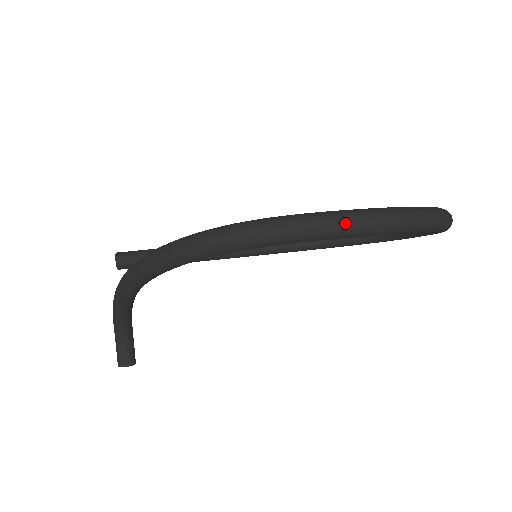
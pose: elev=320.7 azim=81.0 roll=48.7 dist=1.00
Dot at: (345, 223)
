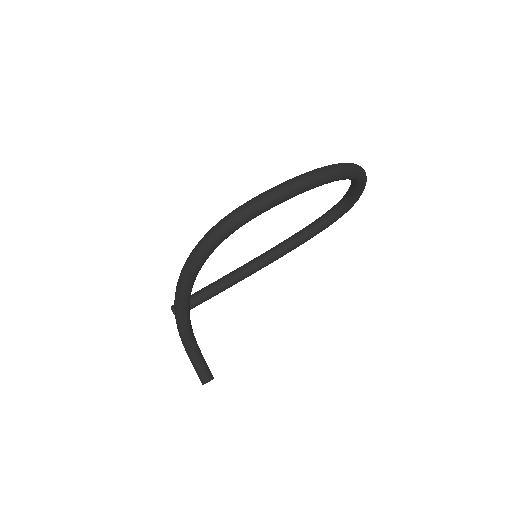
Dot at: (278, 191)
